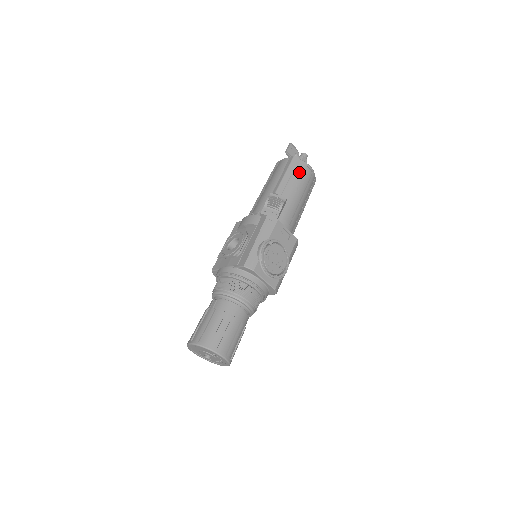
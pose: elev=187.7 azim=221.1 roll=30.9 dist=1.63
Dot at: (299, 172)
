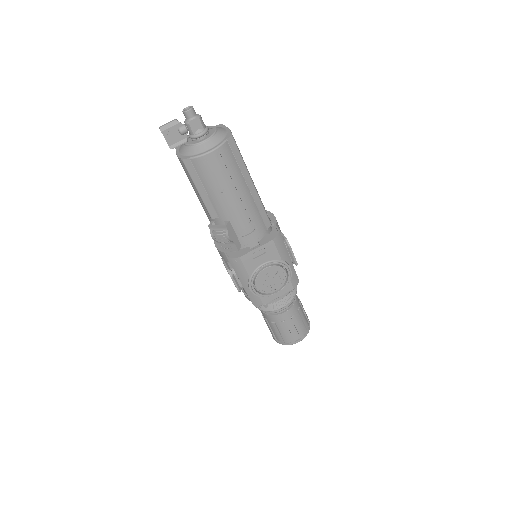
Dot at: (206, 176)
